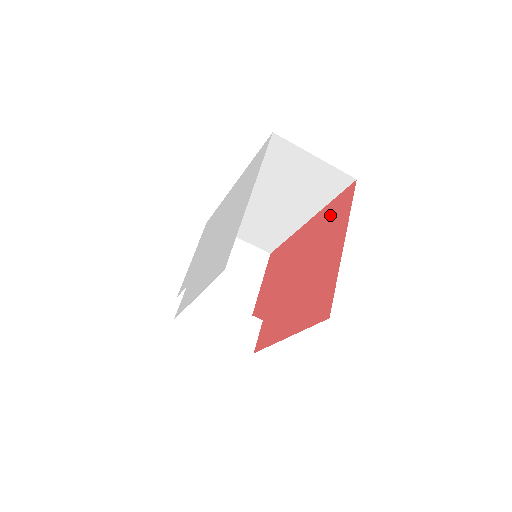
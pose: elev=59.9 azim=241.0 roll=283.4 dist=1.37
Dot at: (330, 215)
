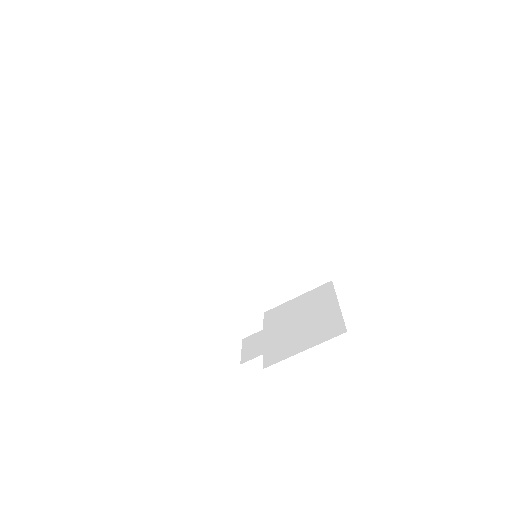
Dot at: occluded
